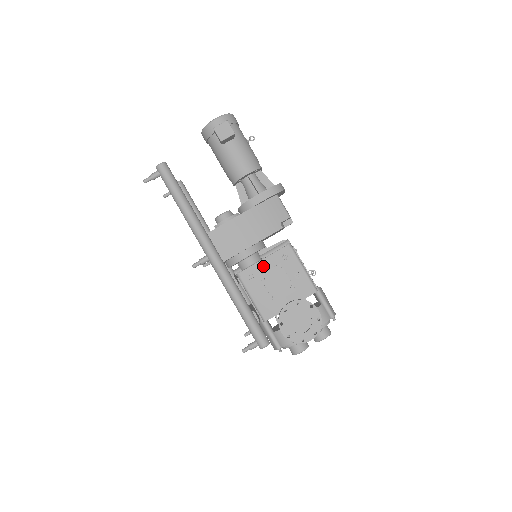
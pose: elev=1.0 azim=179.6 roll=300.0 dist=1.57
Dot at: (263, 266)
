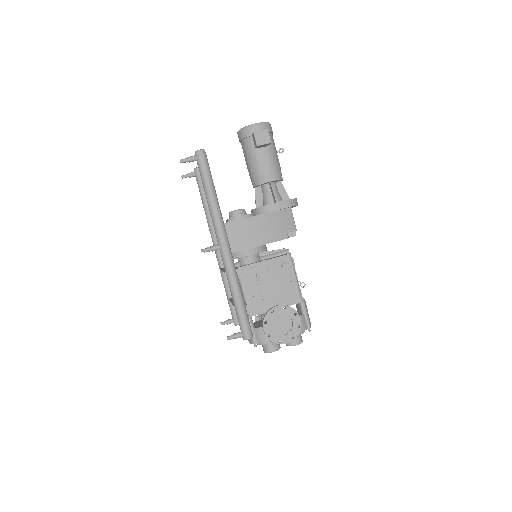
Dot at: (262, 267)
